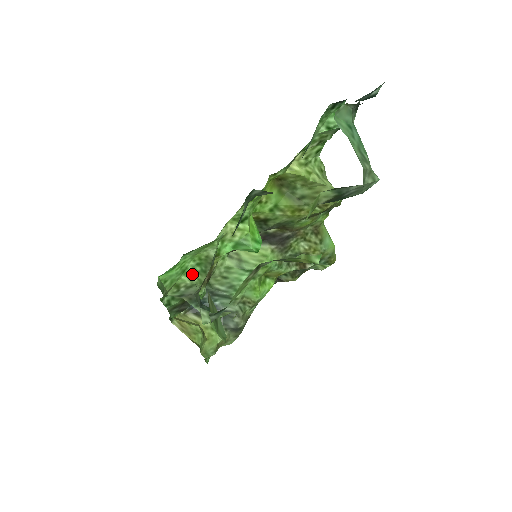
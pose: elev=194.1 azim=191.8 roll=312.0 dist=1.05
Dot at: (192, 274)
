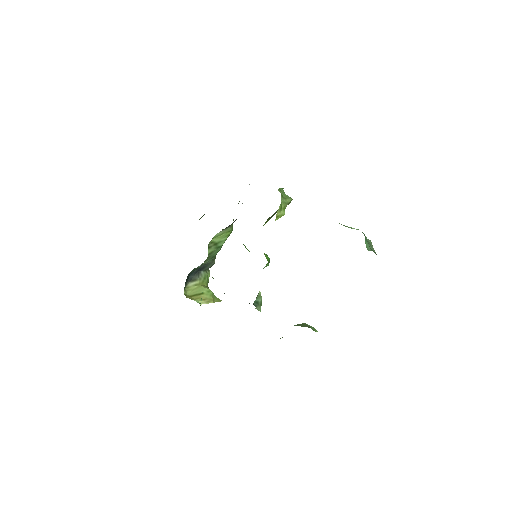
Dot at: occluded
